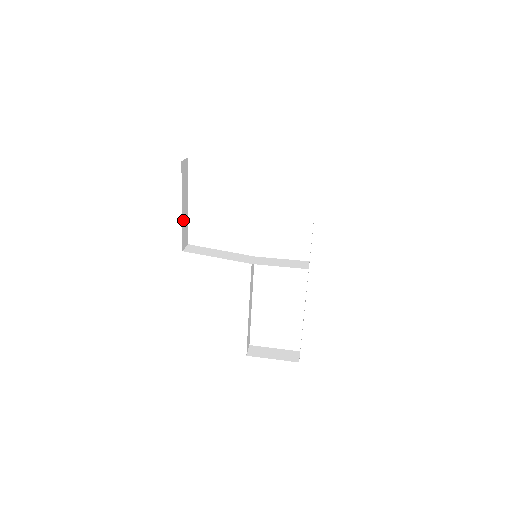
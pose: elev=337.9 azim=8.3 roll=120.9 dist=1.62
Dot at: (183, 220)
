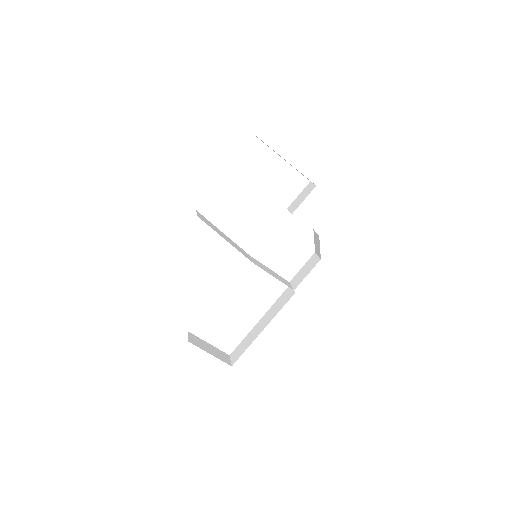
Dot at: occluded
